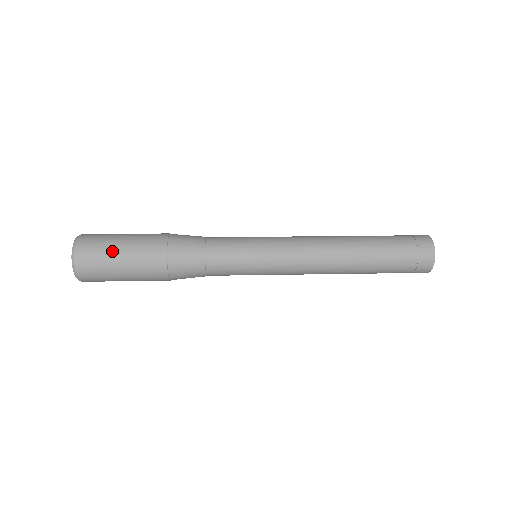
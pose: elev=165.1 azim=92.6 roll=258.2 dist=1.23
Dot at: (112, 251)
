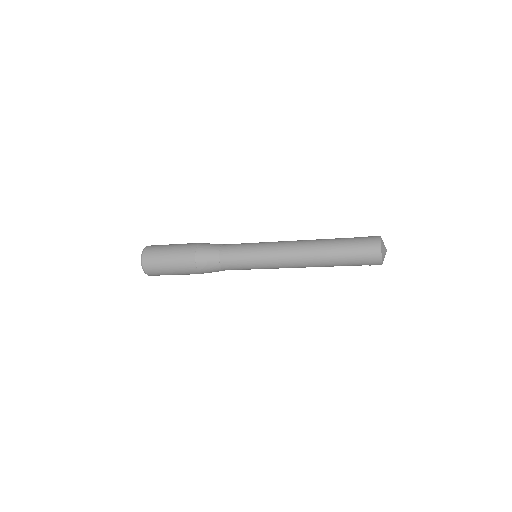
Dot at: (163, 256)
